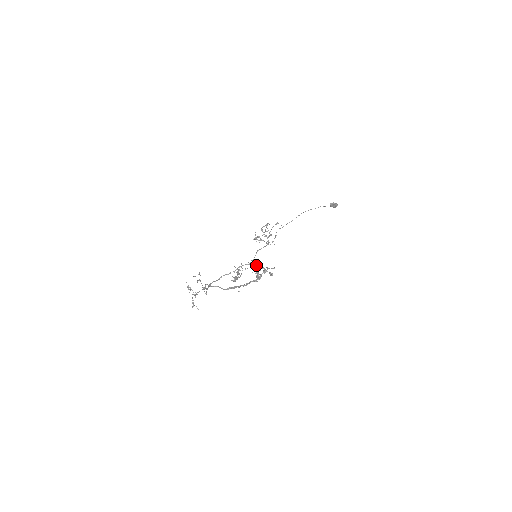
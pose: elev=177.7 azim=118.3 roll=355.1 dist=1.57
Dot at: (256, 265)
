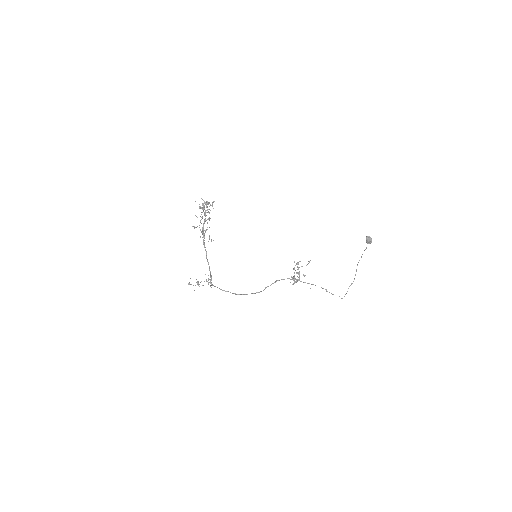
Dot at: (209, 212)
